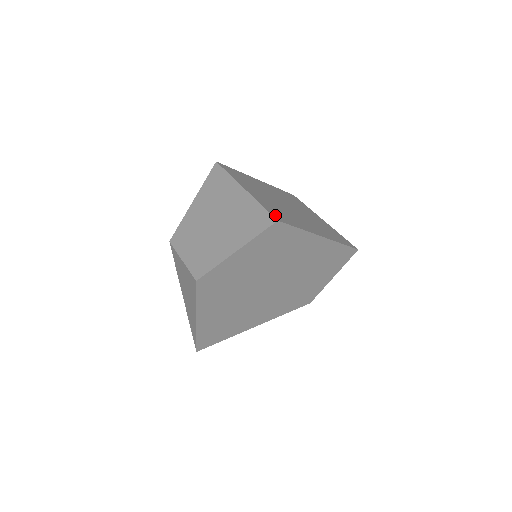
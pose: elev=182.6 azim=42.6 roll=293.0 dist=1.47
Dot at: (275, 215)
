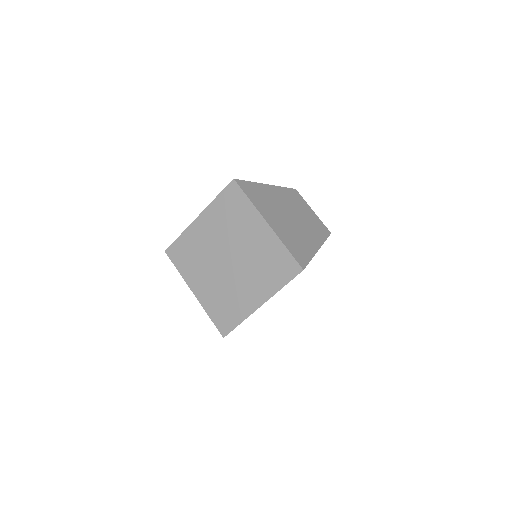
Dot at: (220, 326)
